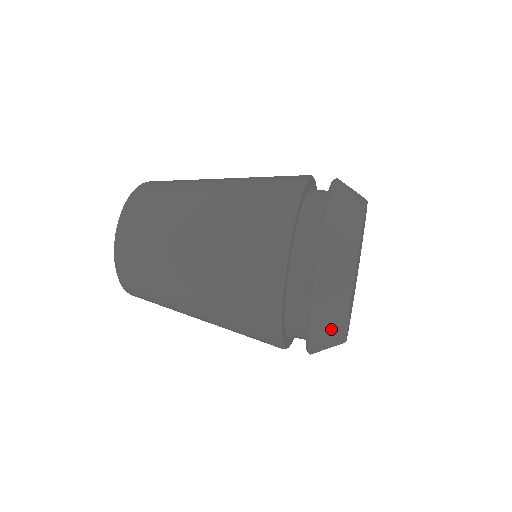
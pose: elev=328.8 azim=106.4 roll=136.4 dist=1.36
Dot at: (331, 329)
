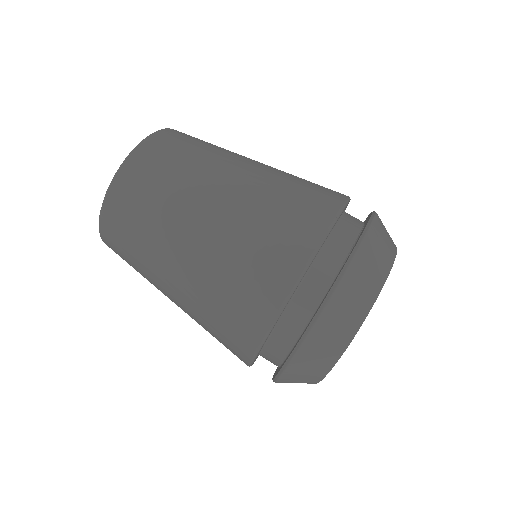
Dot at: occluded
